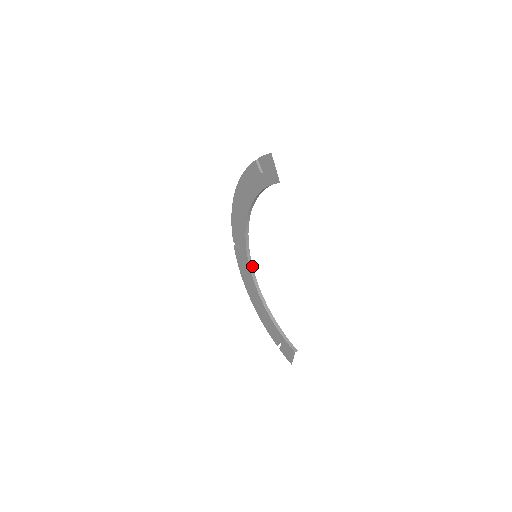
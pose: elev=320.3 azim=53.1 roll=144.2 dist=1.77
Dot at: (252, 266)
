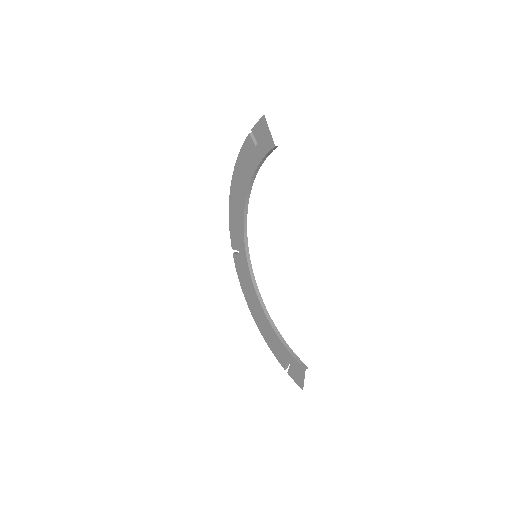
Dot at: occluded
